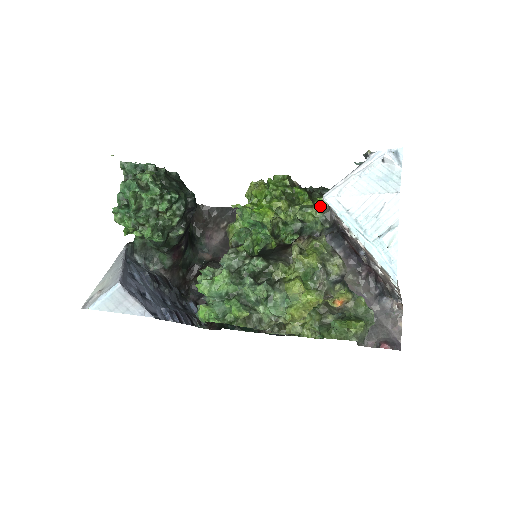
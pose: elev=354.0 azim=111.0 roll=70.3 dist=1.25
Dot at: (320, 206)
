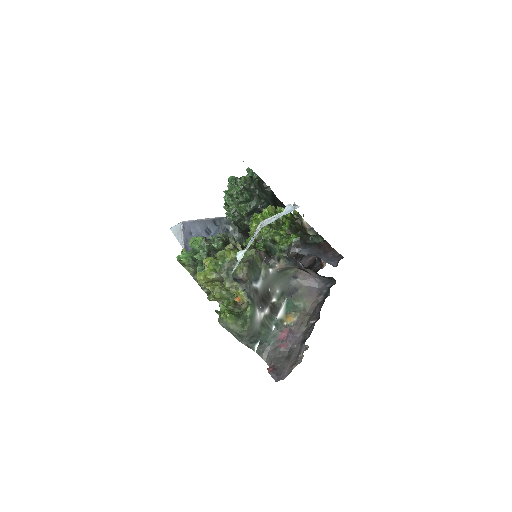
Dot at: (289, 239)
